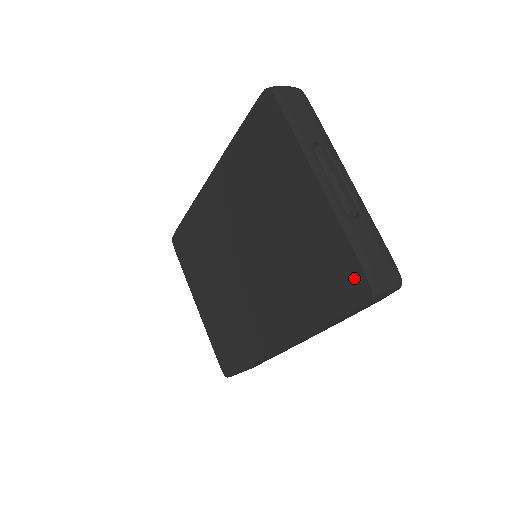
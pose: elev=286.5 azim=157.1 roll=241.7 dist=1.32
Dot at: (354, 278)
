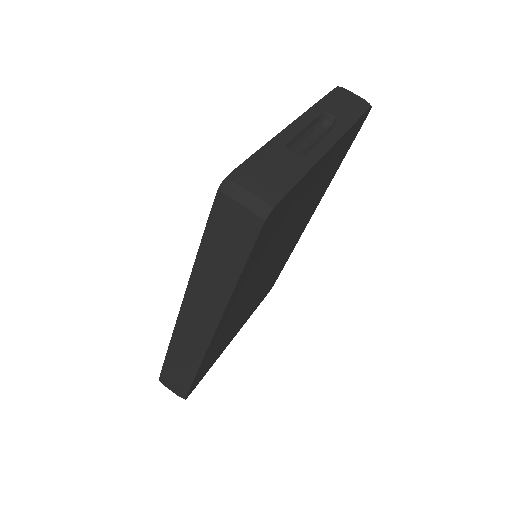
Dot at: occluded
